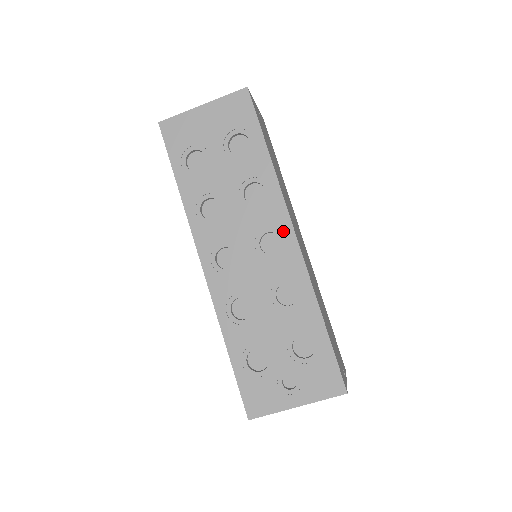
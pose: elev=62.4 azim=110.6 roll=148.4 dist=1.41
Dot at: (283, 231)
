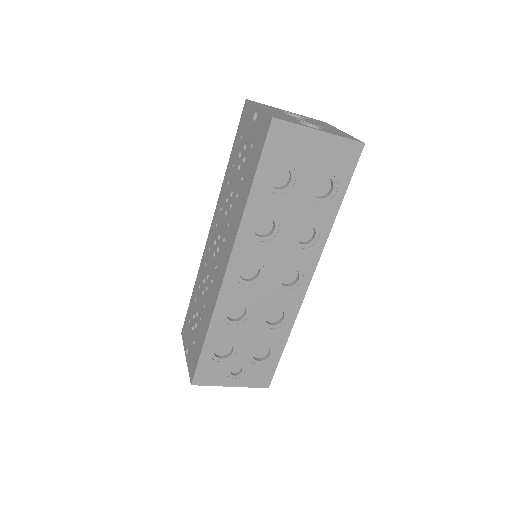
Dot at: (305, 274)
